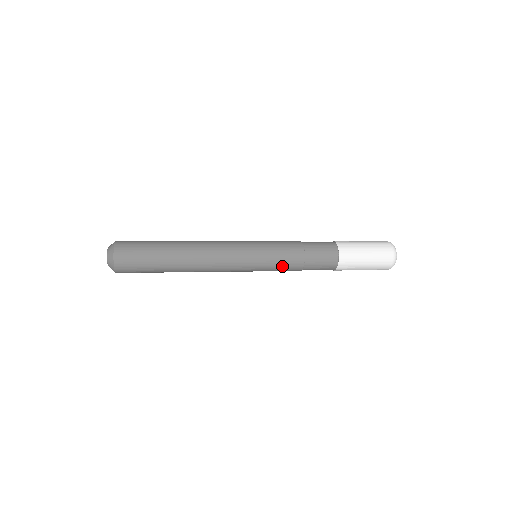
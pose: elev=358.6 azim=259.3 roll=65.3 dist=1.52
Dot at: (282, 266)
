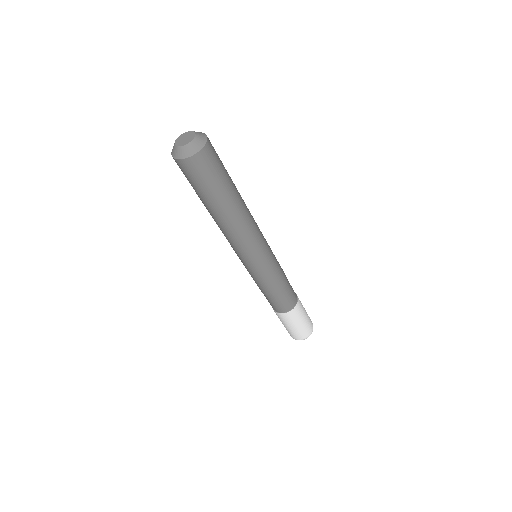
Dot at: (279, 267)
